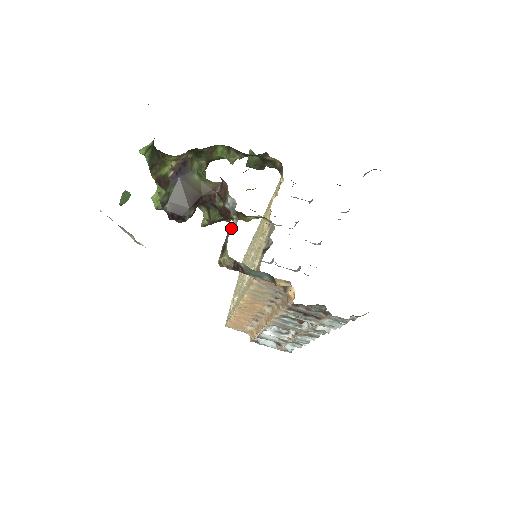
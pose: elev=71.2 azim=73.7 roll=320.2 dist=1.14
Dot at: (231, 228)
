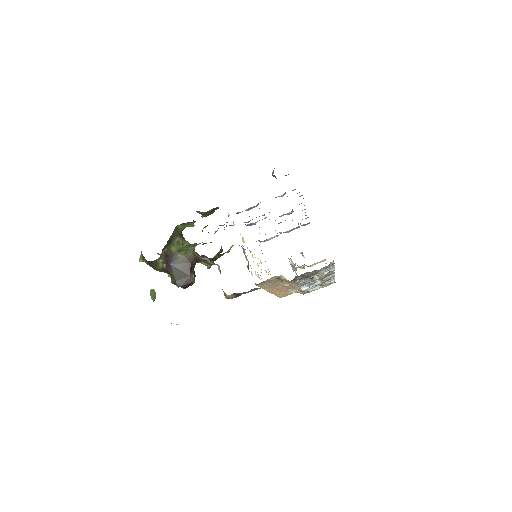
Dot at: occluded
